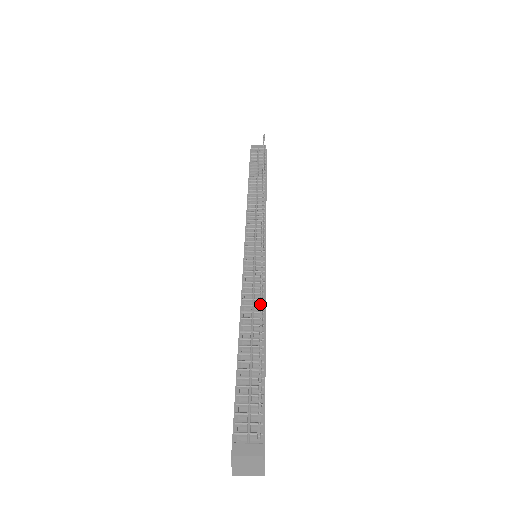
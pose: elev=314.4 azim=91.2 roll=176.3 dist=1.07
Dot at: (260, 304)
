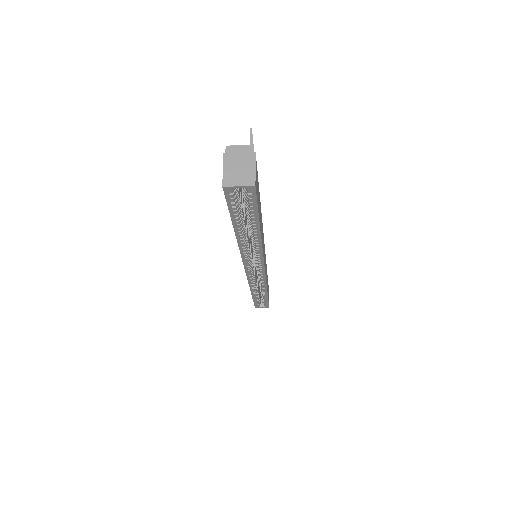
Dot at: occluded
